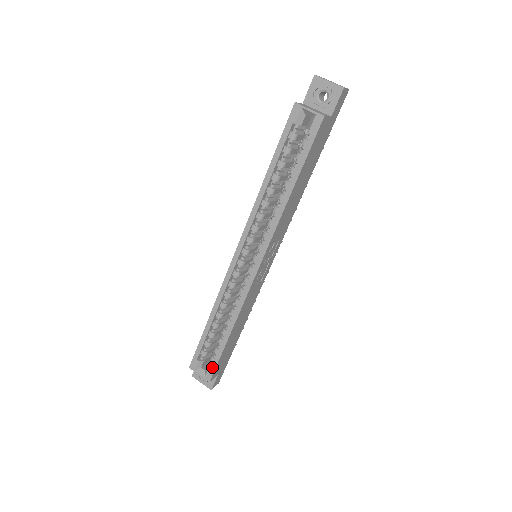
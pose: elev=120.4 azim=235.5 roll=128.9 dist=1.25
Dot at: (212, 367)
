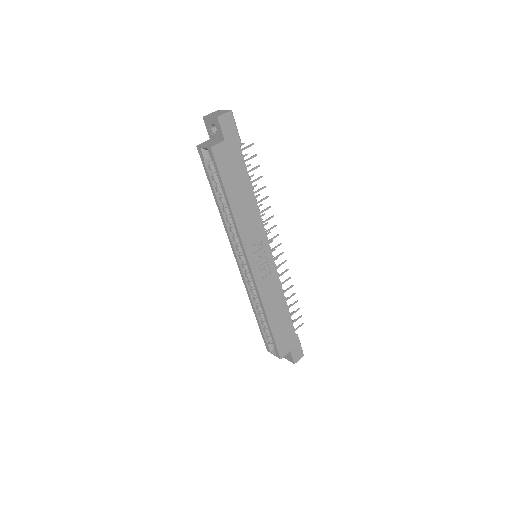
Dot at: (275, 347)
